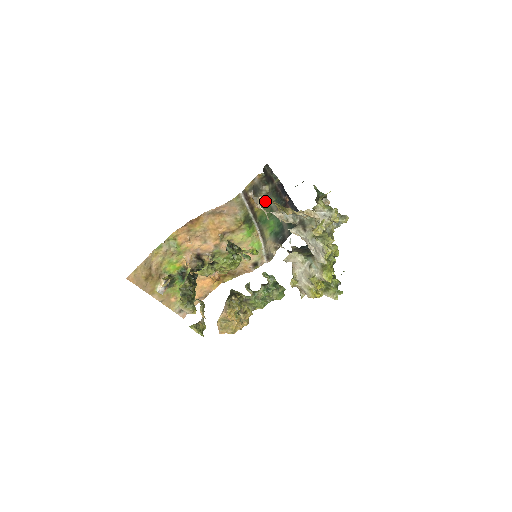
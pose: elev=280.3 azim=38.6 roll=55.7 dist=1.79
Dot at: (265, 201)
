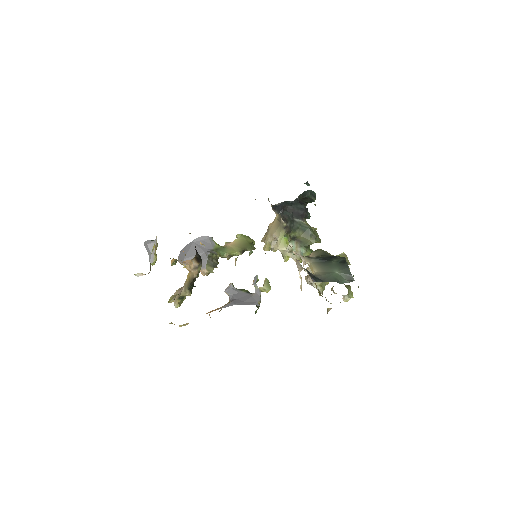
Dot at: occluded
